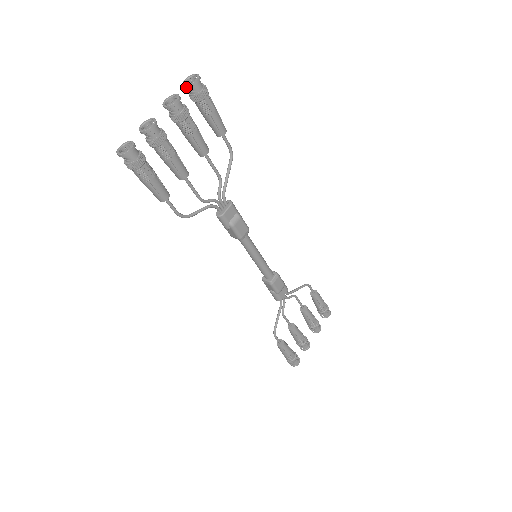
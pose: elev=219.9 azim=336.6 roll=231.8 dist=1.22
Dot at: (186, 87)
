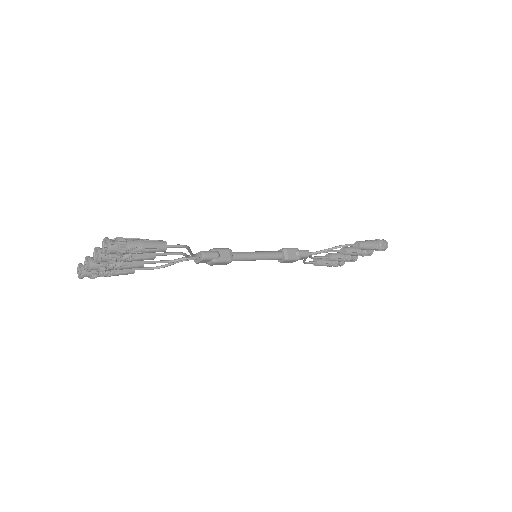
Dot at: (104, 249)
